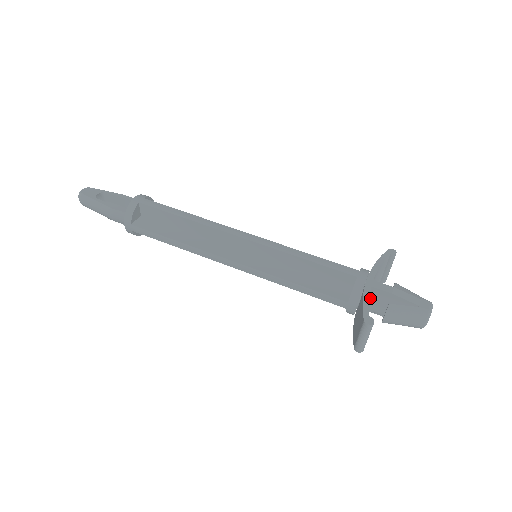
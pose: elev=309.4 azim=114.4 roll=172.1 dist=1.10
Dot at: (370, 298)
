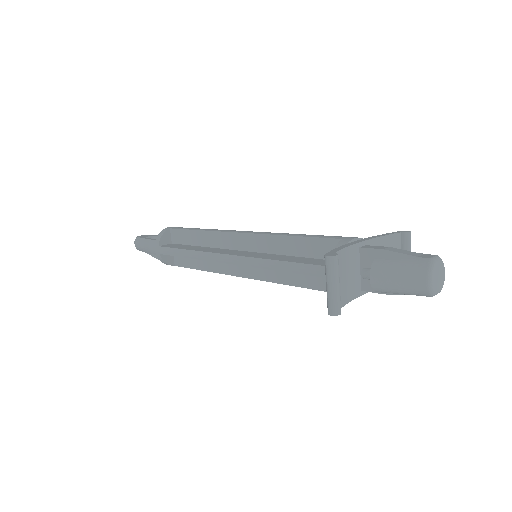
Dot at: (363, 267)
